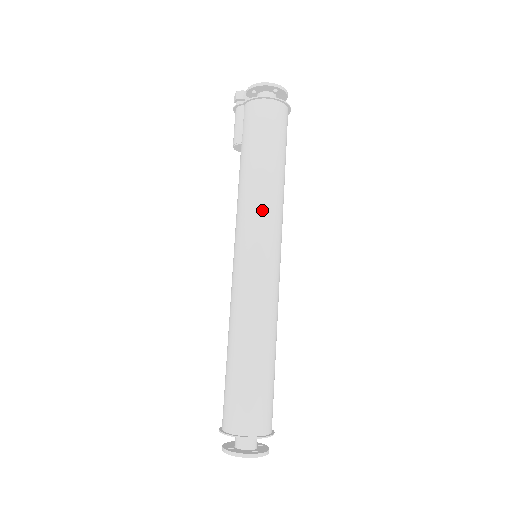
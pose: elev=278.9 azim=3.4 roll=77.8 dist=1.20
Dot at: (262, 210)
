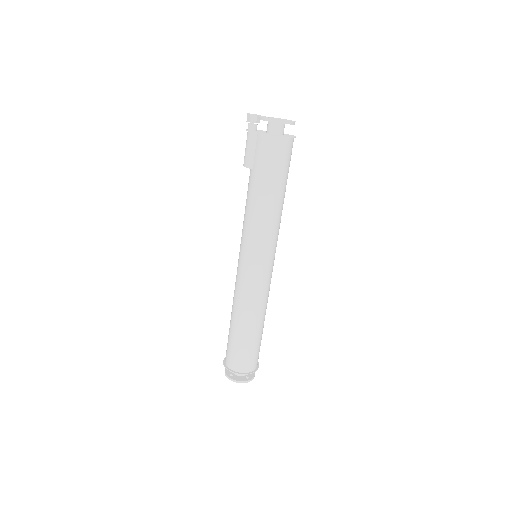
Dot at: (266, 232)
